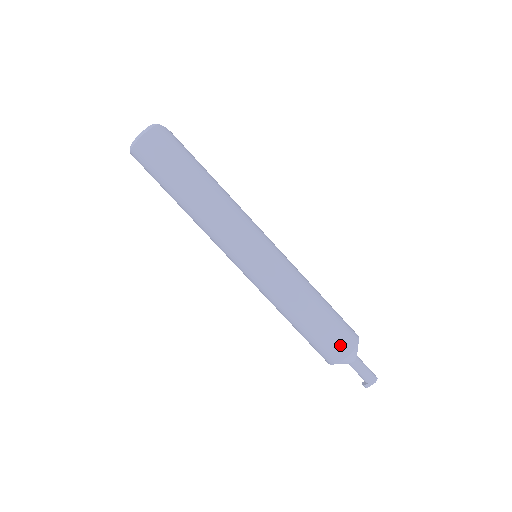
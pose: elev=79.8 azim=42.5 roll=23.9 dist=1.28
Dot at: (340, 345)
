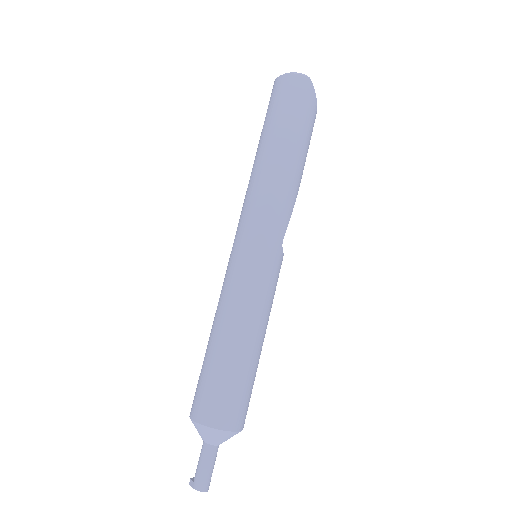
Dot at: (206, 405)
